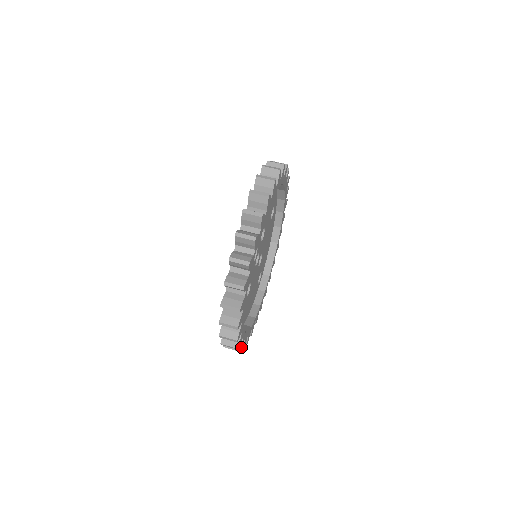
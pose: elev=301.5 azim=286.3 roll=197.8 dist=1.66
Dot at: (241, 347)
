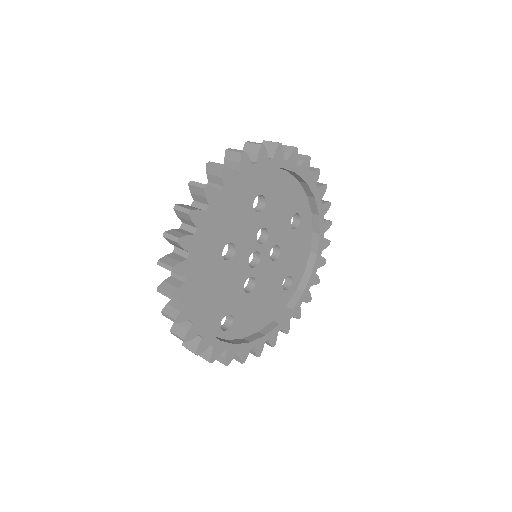
Dot at: (183, 241)
